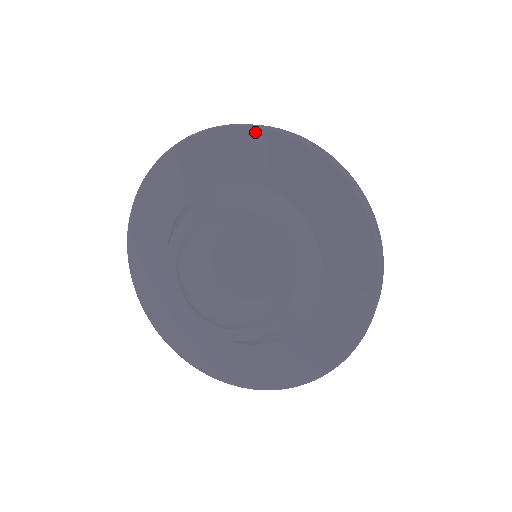
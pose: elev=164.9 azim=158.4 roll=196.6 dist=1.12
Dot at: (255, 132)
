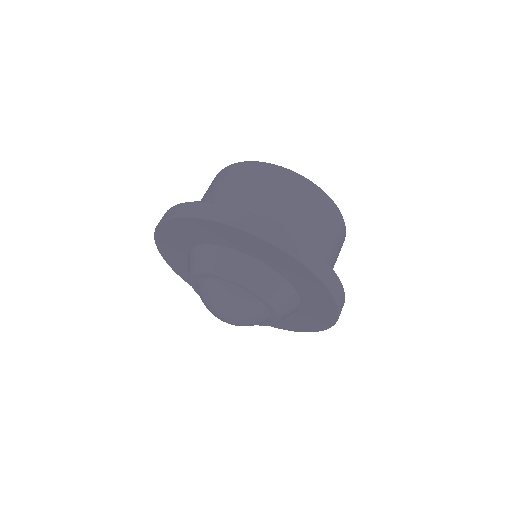
Dot at: (311, 275)
